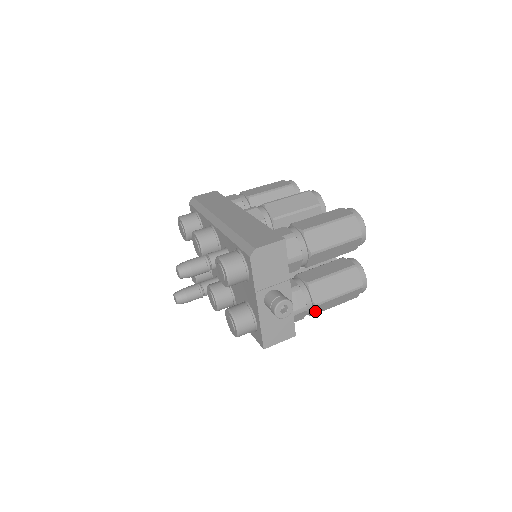
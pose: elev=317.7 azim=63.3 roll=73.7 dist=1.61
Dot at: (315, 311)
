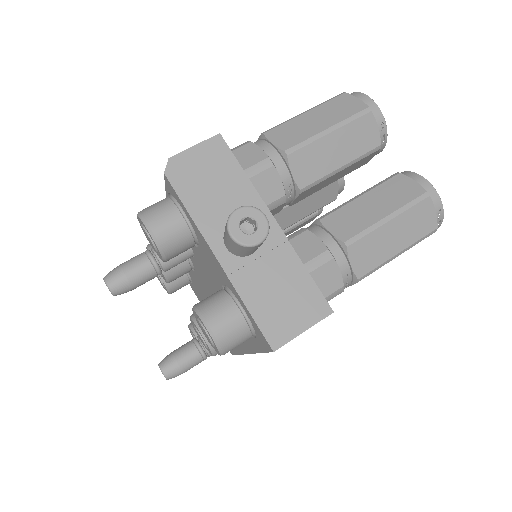
Dot at: (358, 264)
